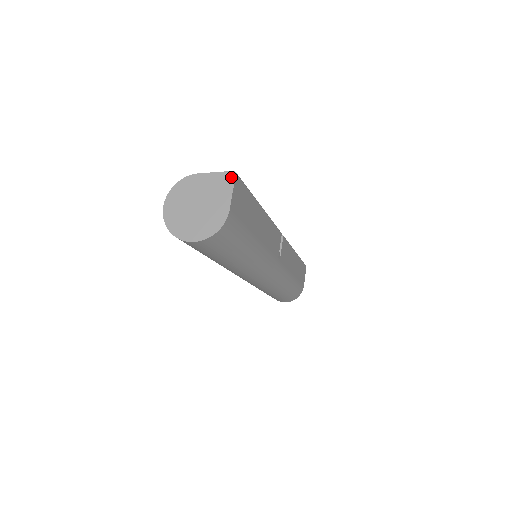
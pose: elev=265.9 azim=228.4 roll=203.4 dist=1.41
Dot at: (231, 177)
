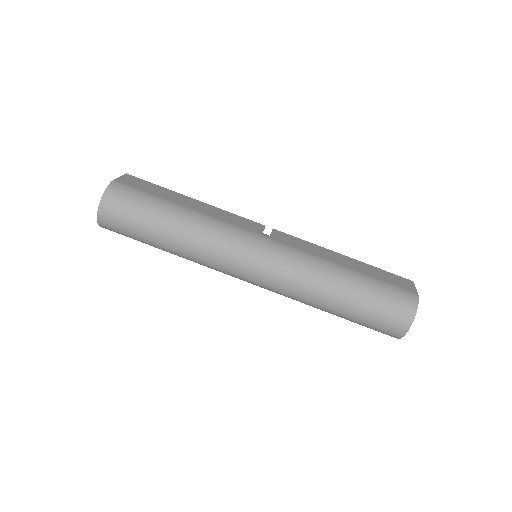
Dot at: occluded
